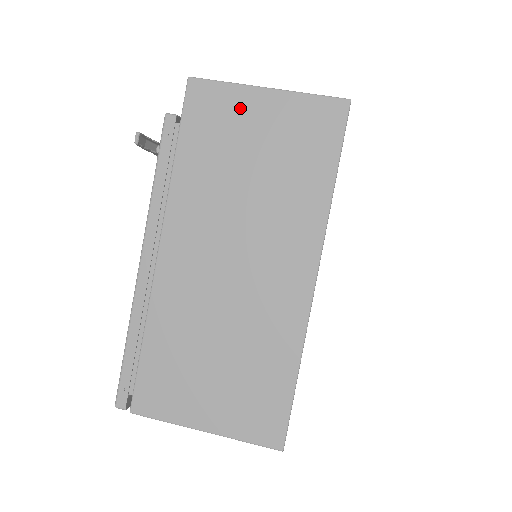
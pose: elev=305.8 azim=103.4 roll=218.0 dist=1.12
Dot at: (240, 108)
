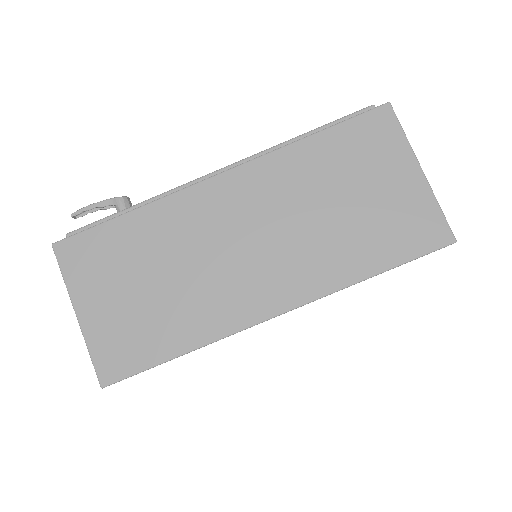
Dot at: occluded
